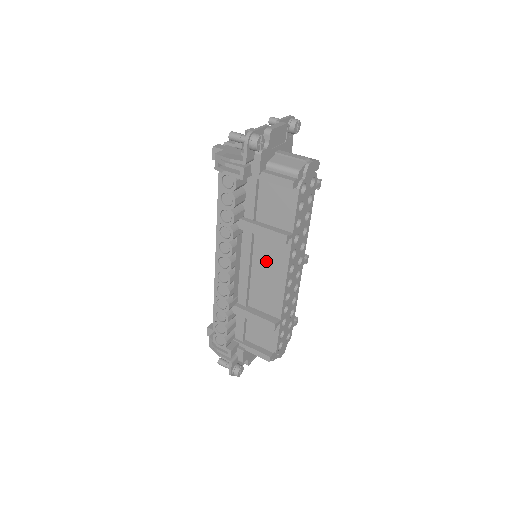
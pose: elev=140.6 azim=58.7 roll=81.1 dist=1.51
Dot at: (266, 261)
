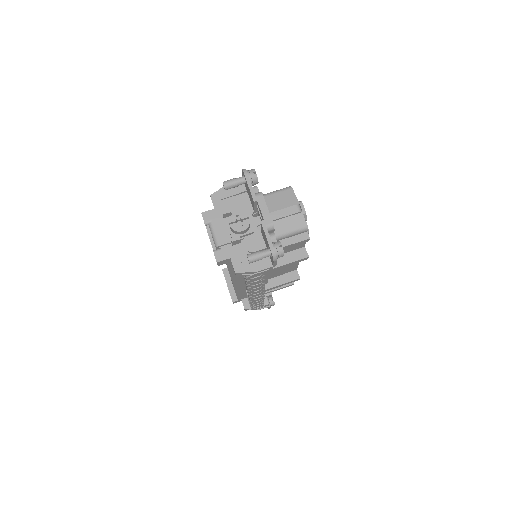
Dot at: occluded
